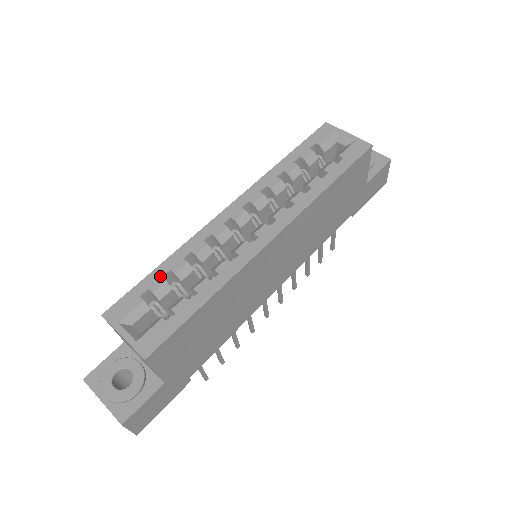
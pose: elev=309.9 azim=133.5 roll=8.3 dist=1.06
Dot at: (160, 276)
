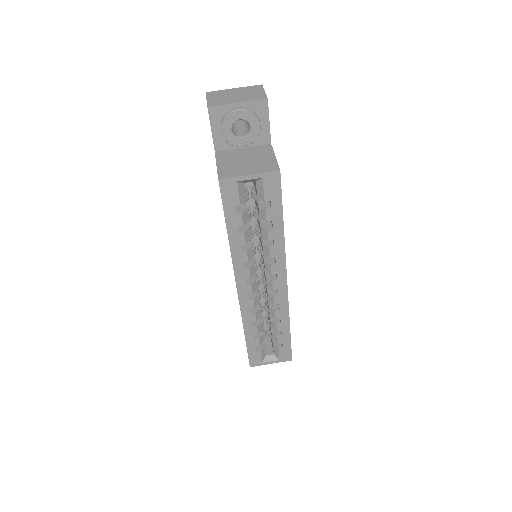
Dot at: (253, 340)
